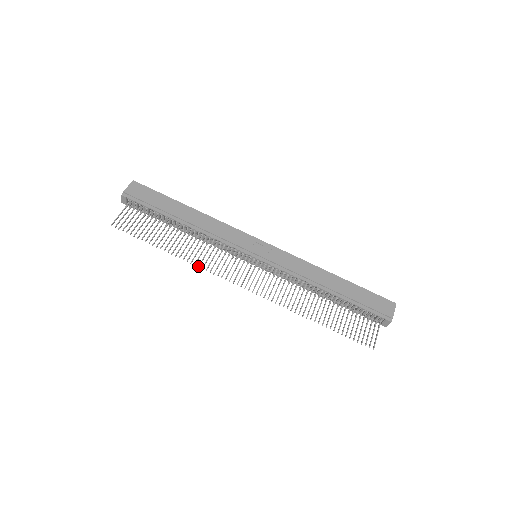
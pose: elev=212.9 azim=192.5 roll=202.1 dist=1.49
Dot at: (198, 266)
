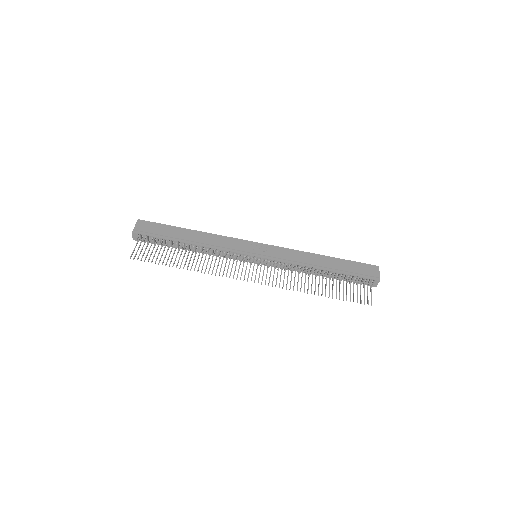
Dot at: (211, 274)
